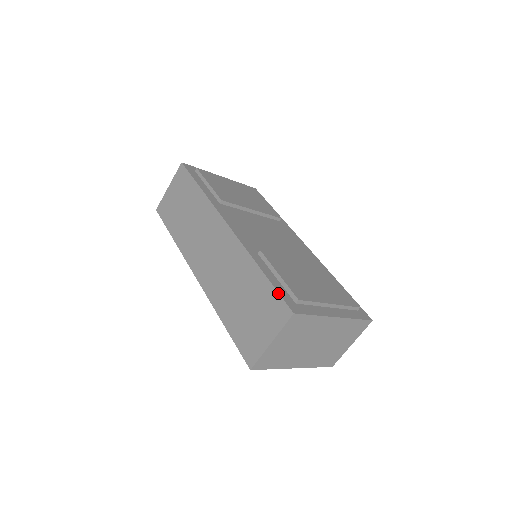
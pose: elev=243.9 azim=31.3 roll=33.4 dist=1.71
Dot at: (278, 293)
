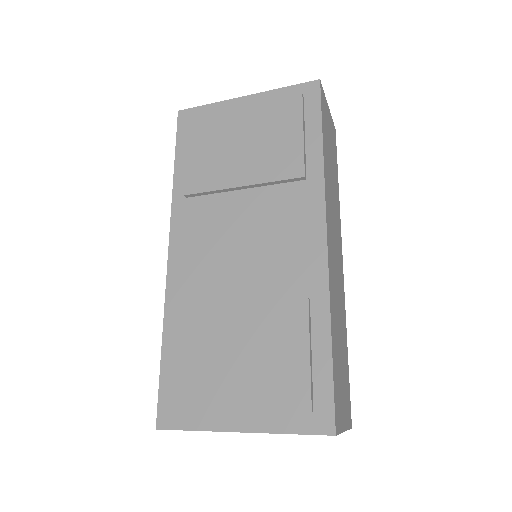
Dot at: (158, 391)
